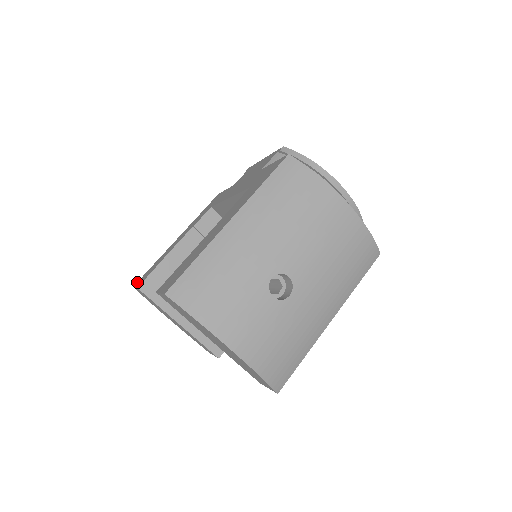
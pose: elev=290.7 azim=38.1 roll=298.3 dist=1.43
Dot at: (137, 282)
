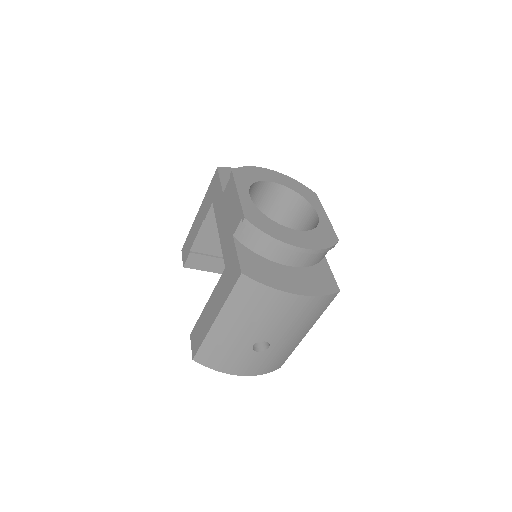
Dot at: (183, 248)
